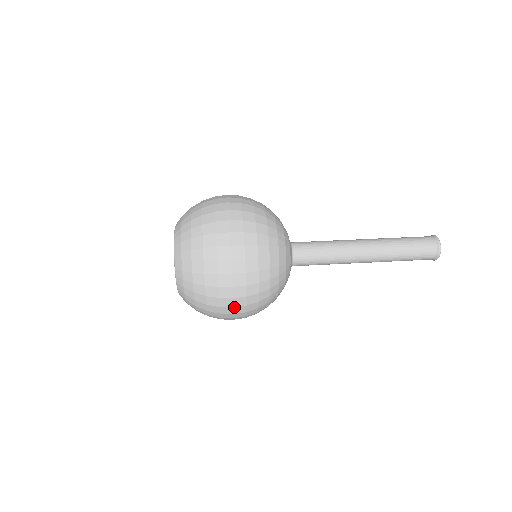
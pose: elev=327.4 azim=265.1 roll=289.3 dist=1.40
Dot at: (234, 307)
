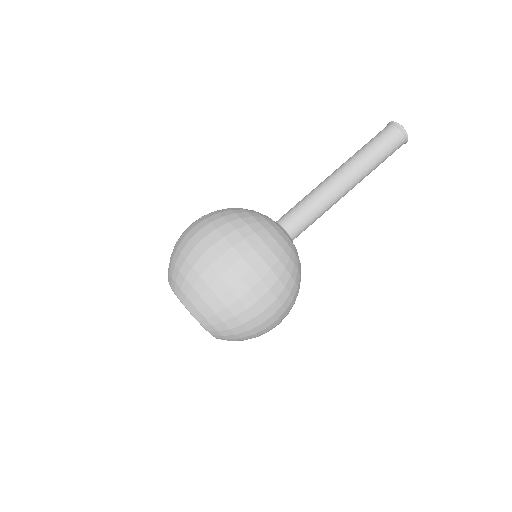
Dot at: (273, 315)
